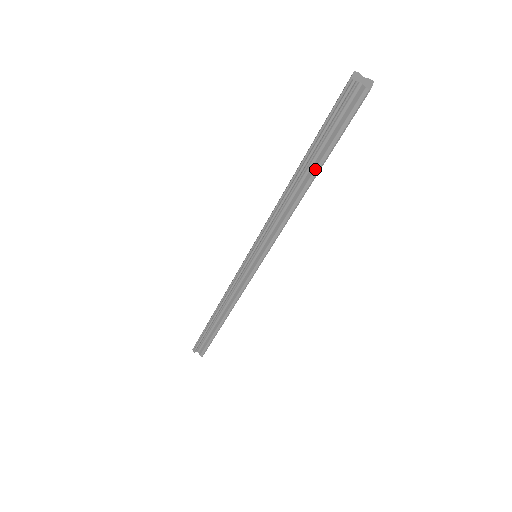
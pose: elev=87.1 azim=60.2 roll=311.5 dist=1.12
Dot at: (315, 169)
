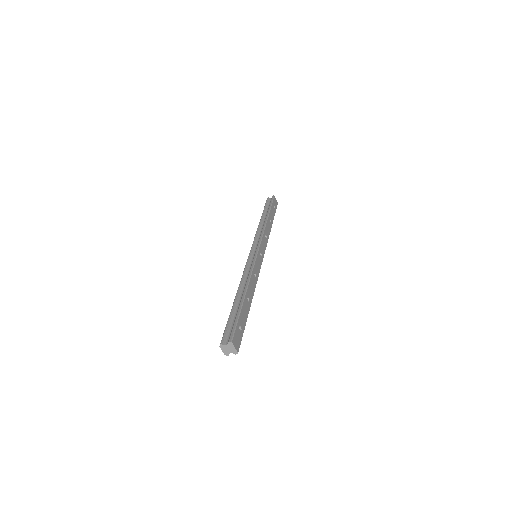
Dot at: occluded
